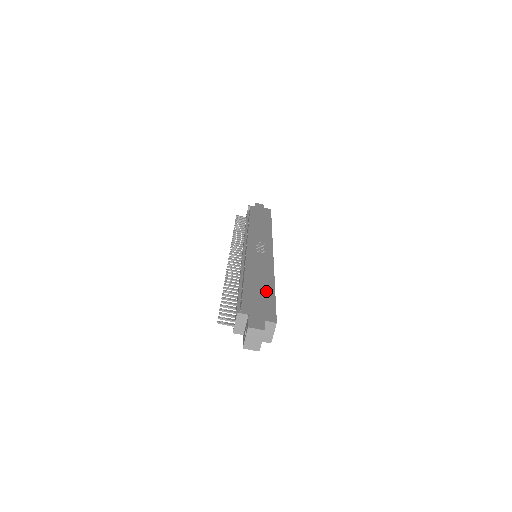
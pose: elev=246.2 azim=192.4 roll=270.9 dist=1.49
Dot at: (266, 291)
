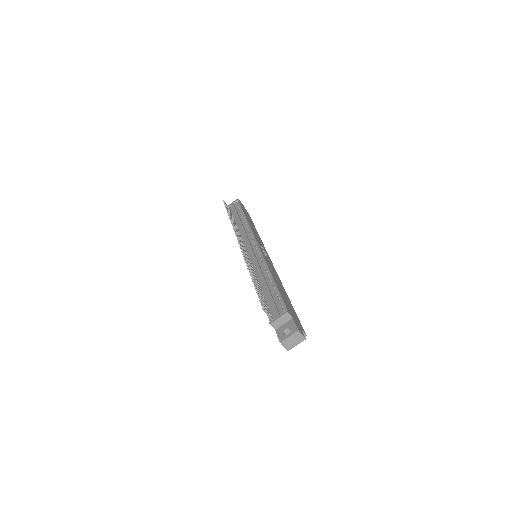
Dot at: (288, 300)
